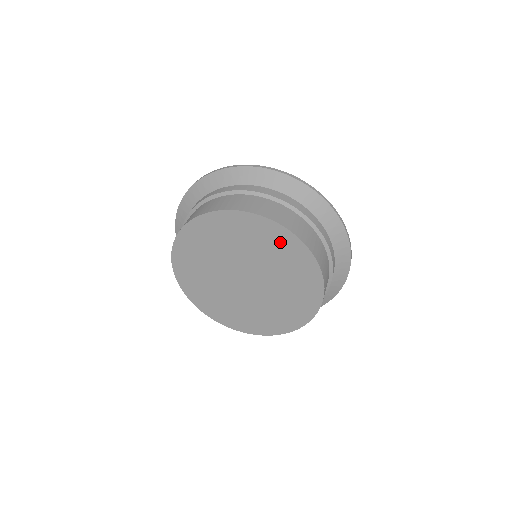
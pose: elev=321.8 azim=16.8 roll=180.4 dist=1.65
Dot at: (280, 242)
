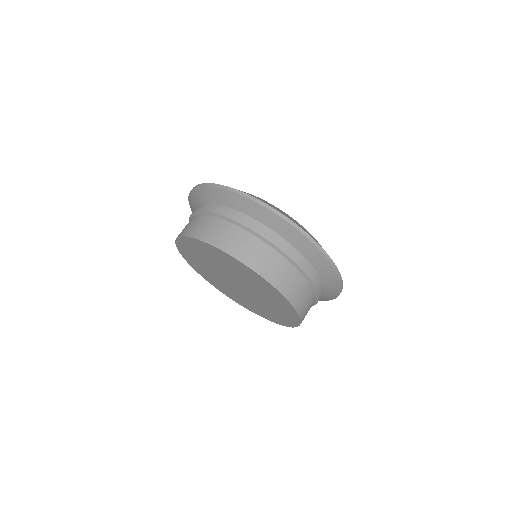
Dot at: (287, 316)
